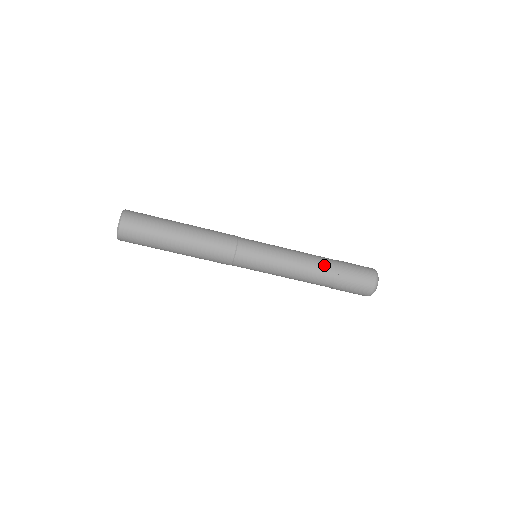
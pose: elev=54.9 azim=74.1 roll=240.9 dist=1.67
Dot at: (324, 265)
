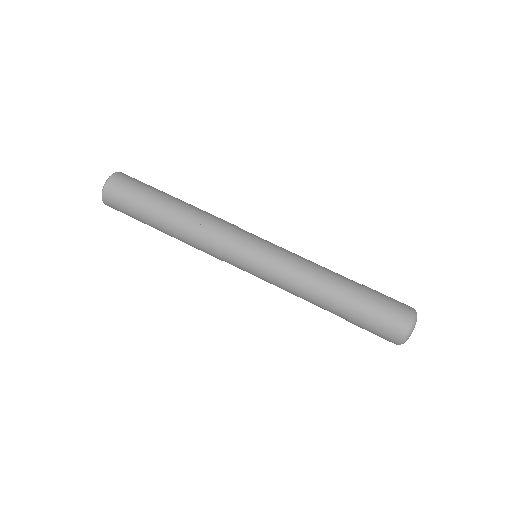
Dot at: occluded
